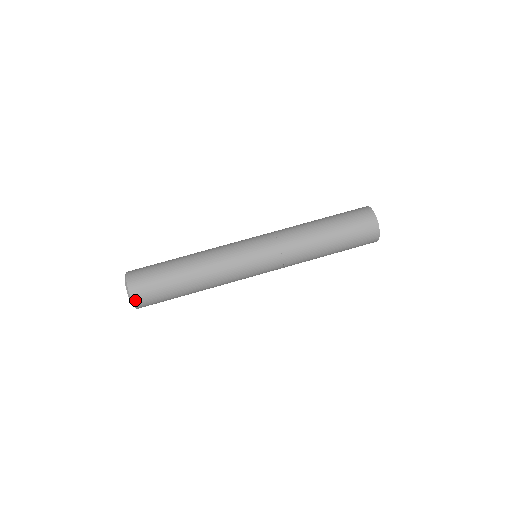
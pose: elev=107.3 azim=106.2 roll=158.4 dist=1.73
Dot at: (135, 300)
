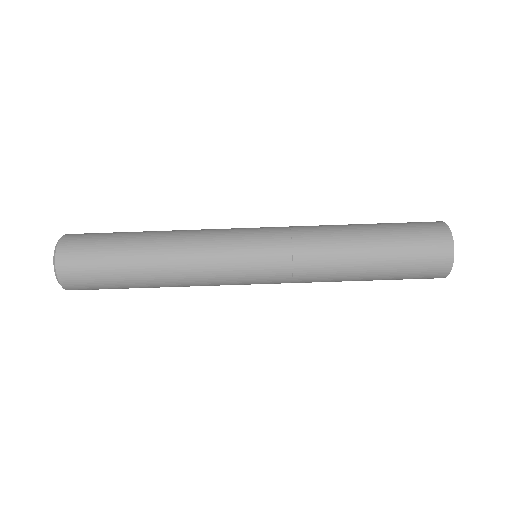
Dot at: (63, 278)
